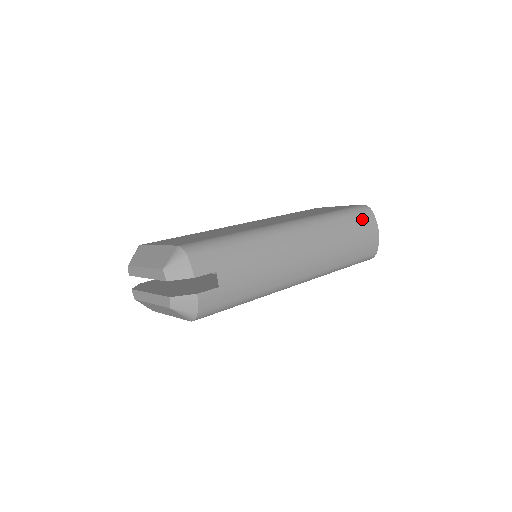
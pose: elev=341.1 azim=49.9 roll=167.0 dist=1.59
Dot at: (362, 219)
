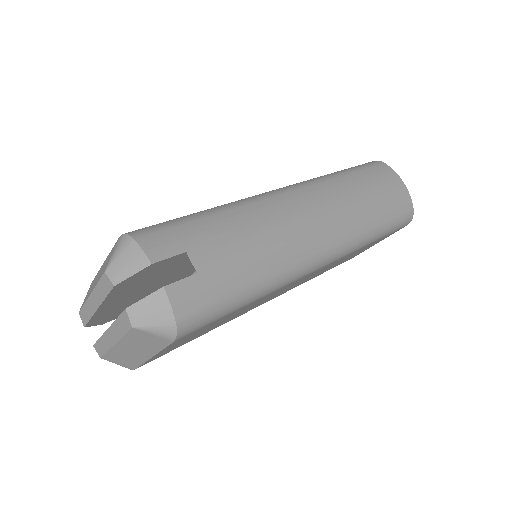
Dot at: (375, 171)
